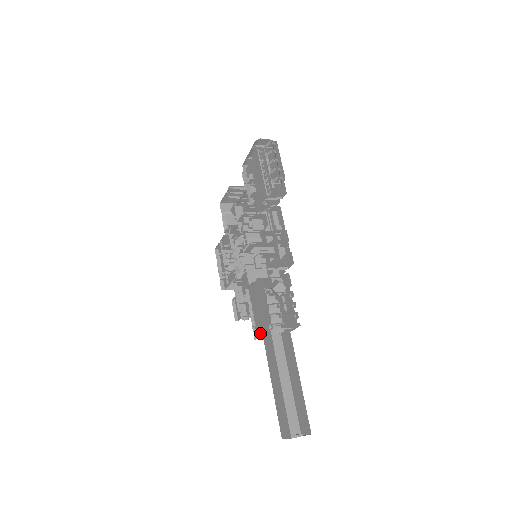
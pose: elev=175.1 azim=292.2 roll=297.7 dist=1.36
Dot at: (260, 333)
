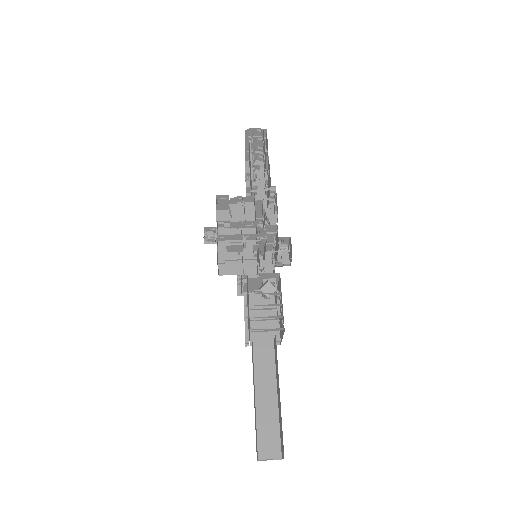
Dot at: occluded
